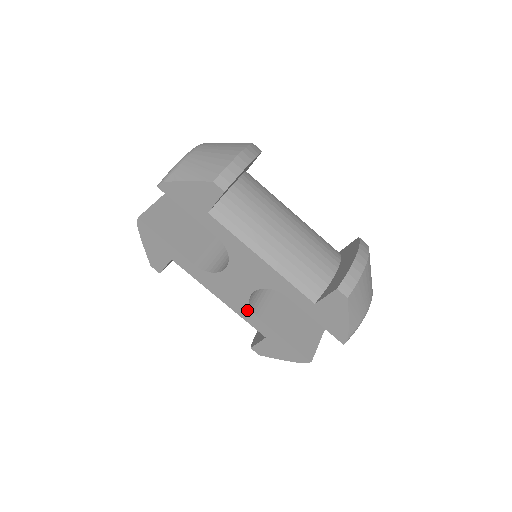
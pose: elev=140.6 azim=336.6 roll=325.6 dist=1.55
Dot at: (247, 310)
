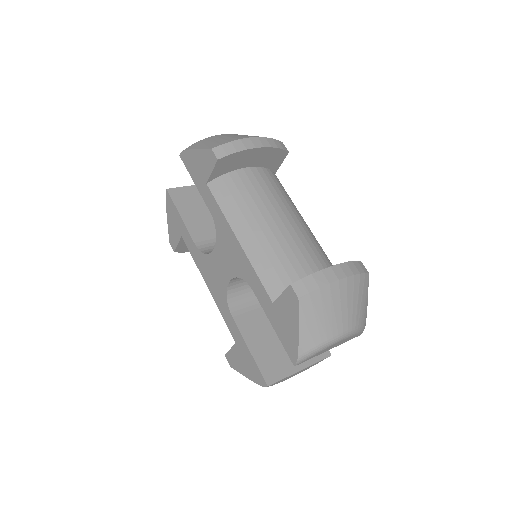
Dot at: (225, 304)
